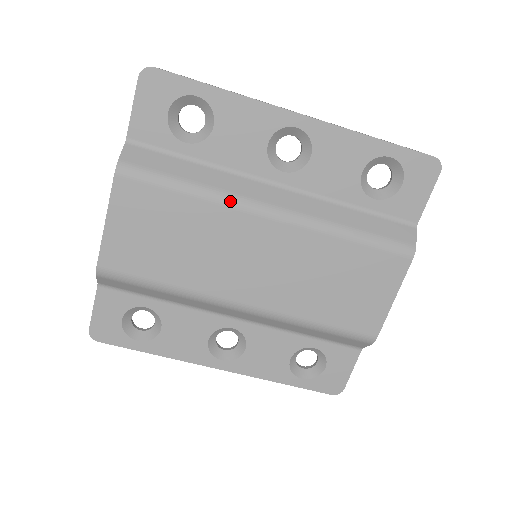
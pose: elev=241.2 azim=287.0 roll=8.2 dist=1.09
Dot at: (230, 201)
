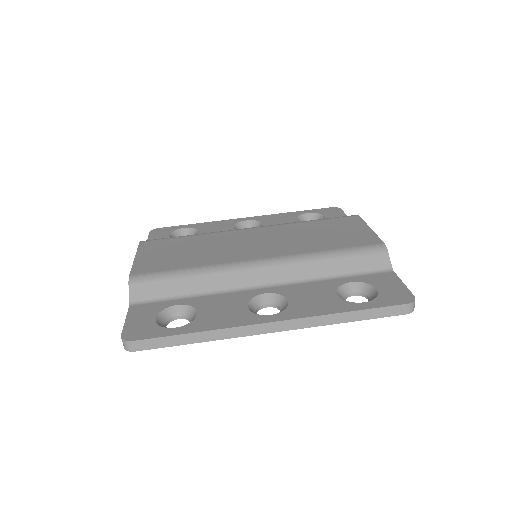
Dot at: (220, 232)
